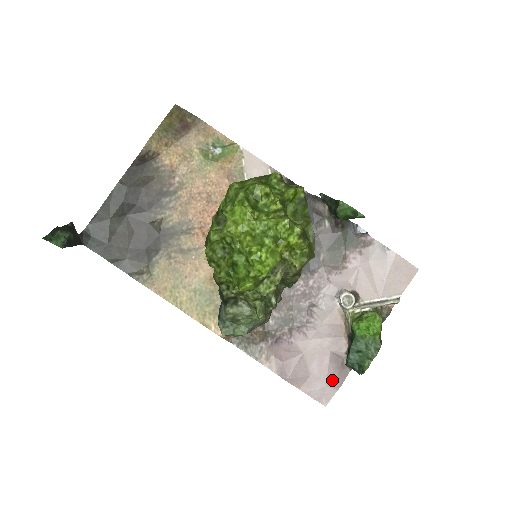
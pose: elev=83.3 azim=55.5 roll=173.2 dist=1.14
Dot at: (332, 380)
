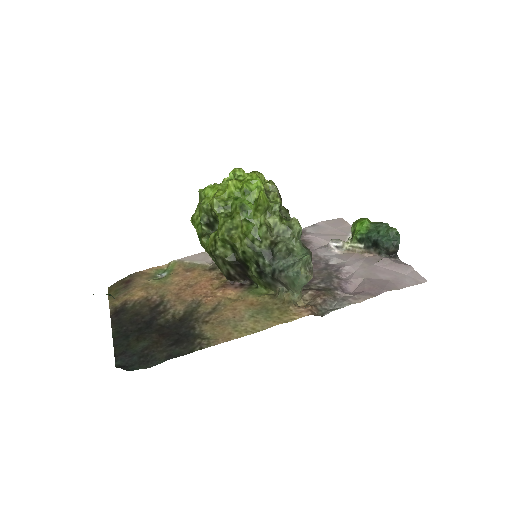
Dot at: (402, 269)
